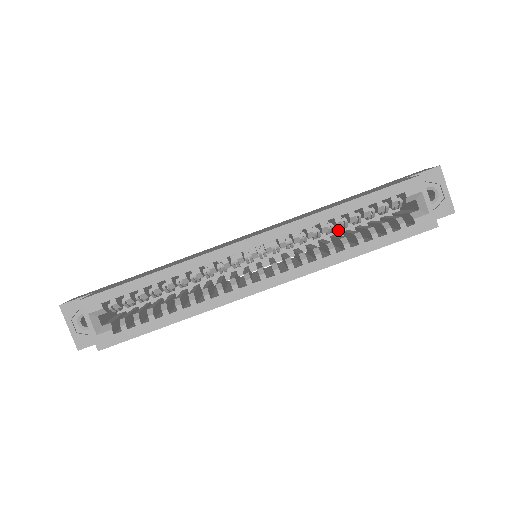
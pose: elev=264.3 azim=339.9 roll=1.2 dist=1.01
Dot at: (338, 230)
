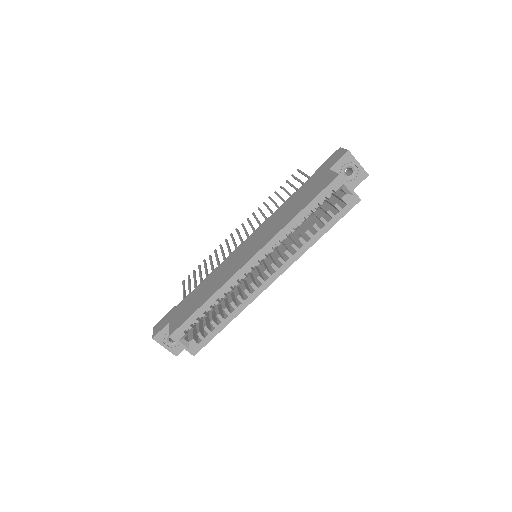
Dot at: occluded
